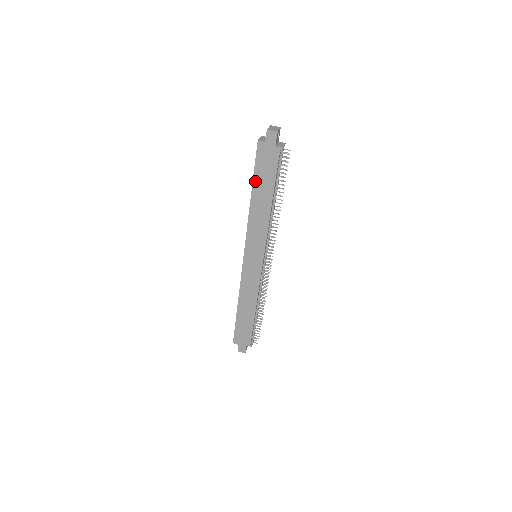
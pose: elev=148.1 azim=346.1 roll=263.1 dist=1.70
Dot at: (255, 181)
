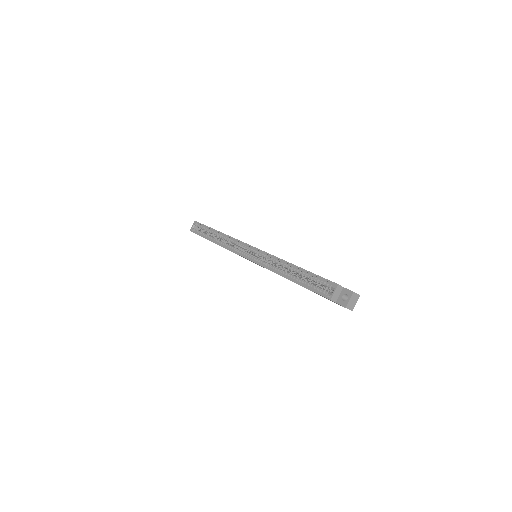
Dot at: occluded
